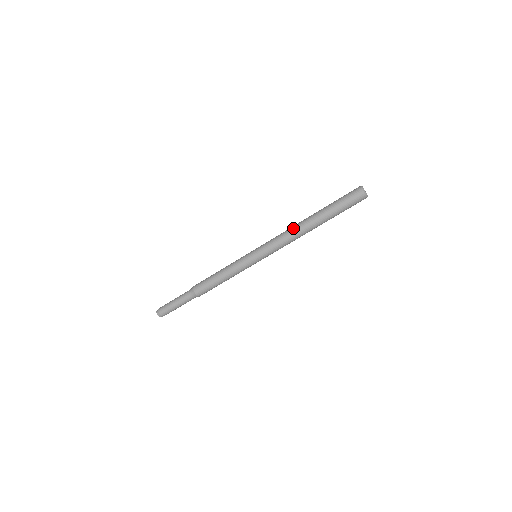
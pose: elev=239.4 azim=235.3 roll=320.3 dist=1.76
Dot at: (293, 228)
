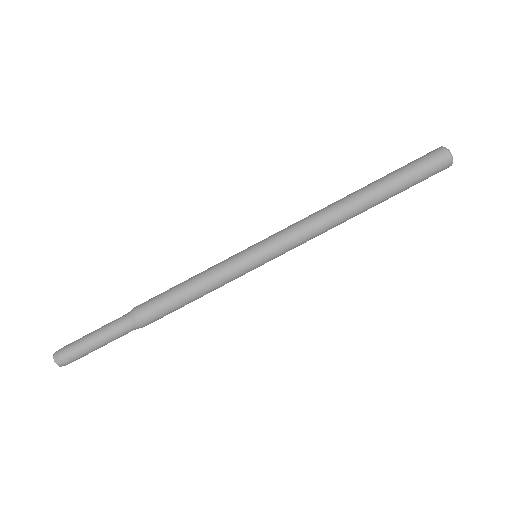
Dot at: (327, 208)
